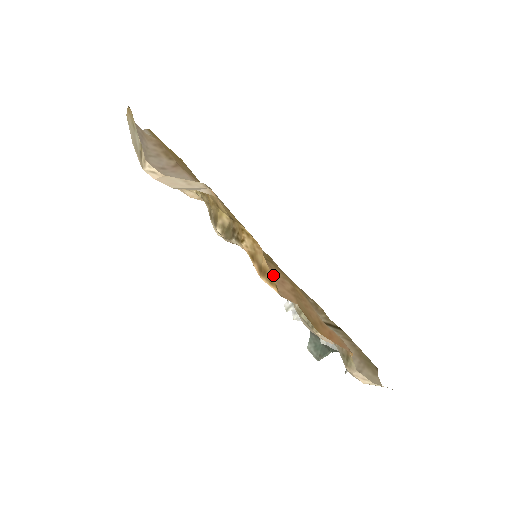
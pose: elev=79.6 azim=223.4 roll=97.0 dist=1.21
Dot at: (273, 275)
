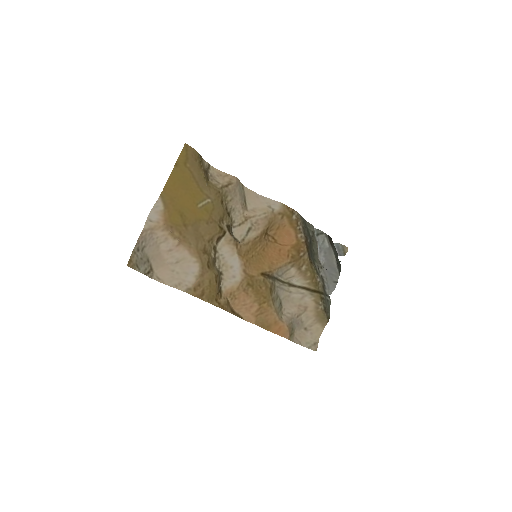
Dot at: (245, 304)
